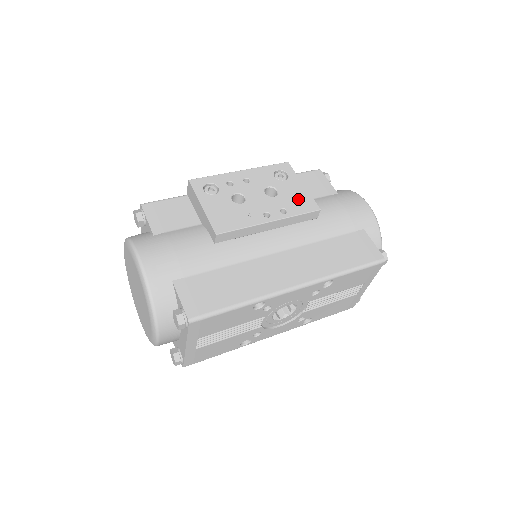
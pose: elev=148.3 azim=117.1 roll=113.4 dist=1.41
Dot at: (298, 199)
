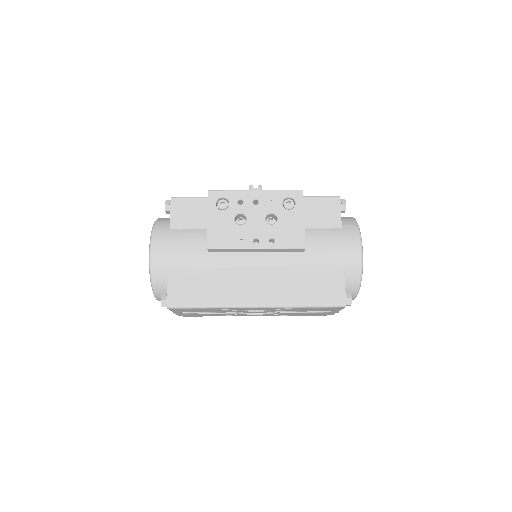
Dot at: (291, 233)
